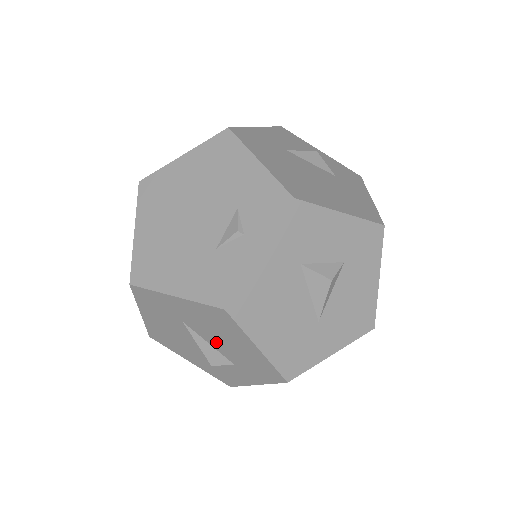
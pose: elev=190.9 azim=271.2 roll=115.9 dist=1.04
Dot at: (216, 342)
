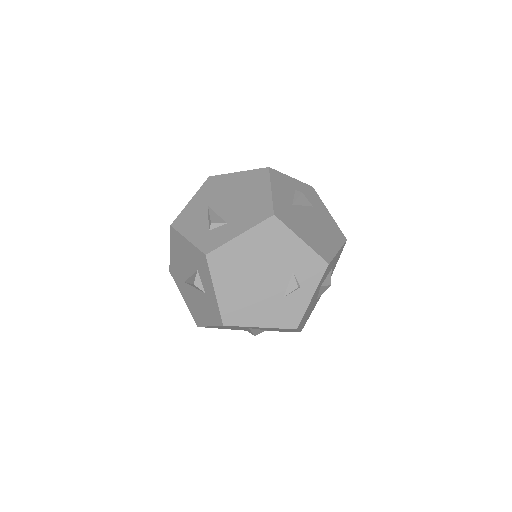
Dot at: (266, 329)
